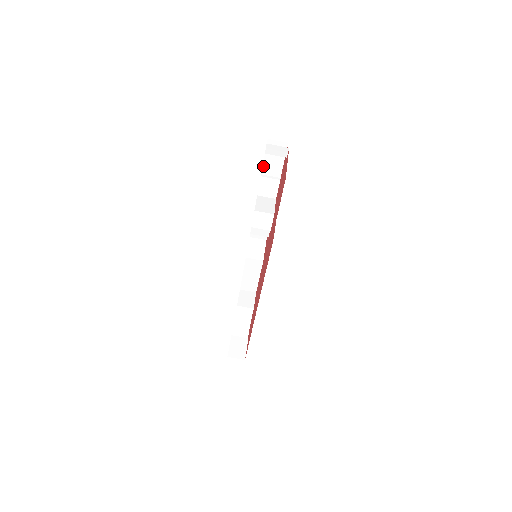
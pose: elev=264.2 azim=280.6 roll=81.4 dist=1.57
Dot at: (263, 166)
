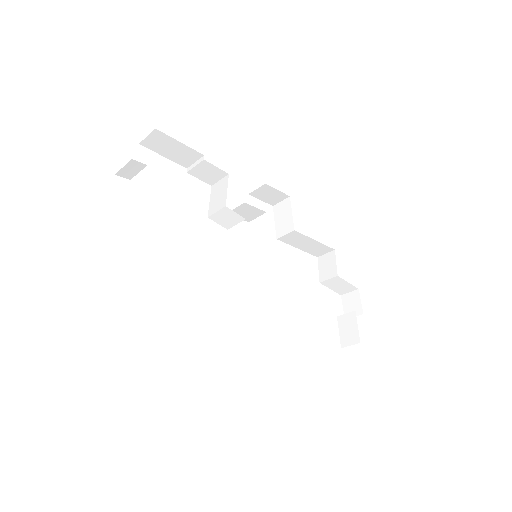
Dot at: (176, 162)
